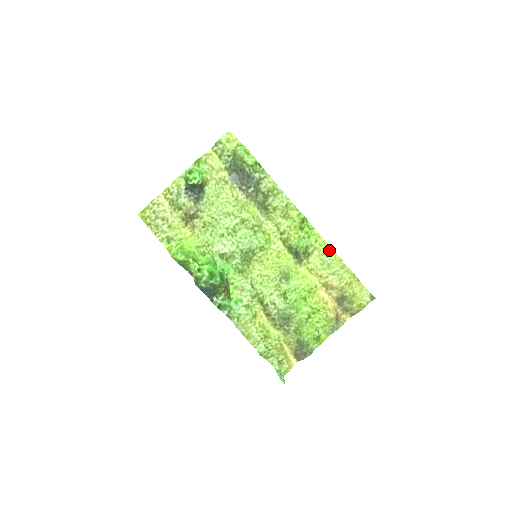
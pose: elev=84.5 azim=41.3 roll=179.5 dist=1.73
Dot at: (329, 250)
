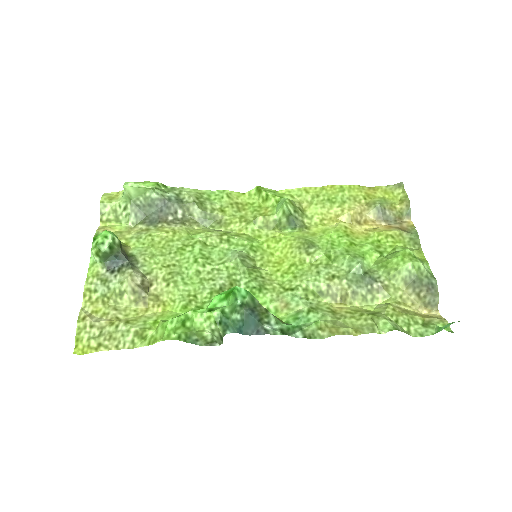
Dot at: (312, 191)
